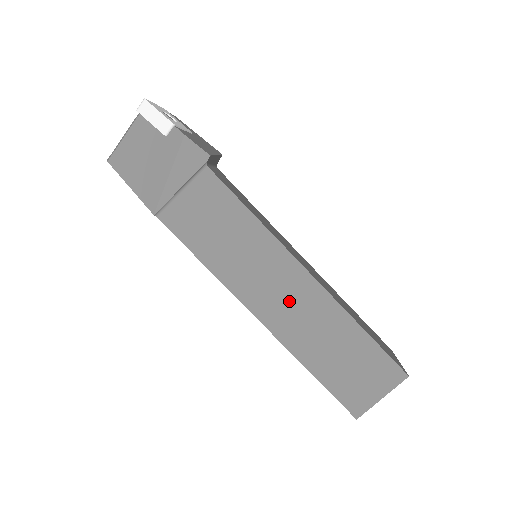
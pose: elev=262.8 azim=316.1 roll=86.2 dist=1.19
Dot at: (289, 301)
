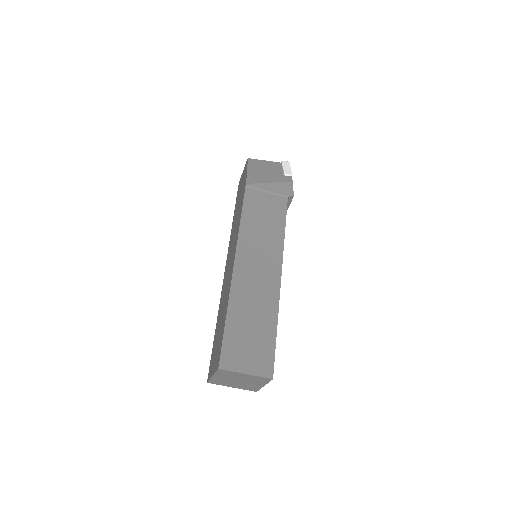
Dot at: (258, 275)
